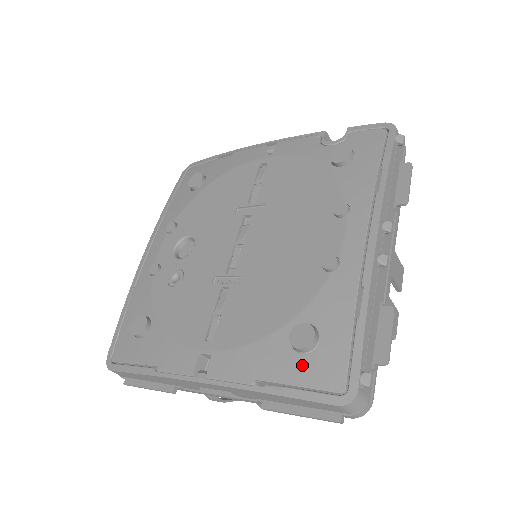
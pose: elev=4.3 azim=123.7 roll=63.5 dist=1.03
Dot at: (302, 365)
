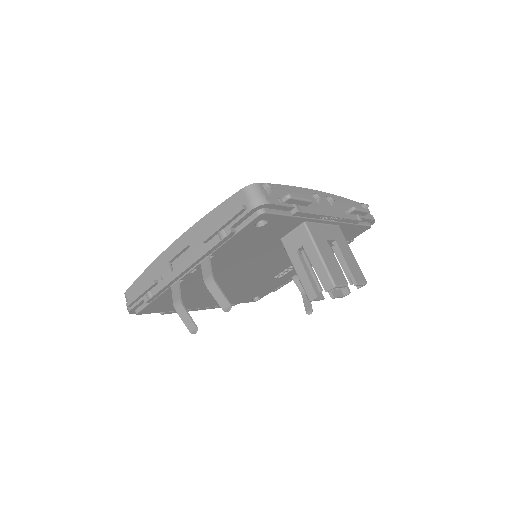
Dot at: occluded
